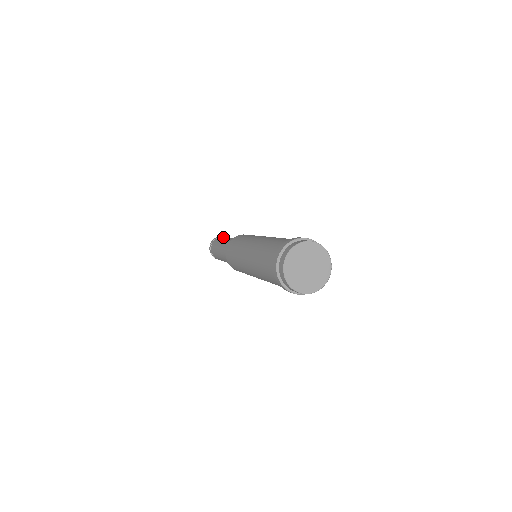
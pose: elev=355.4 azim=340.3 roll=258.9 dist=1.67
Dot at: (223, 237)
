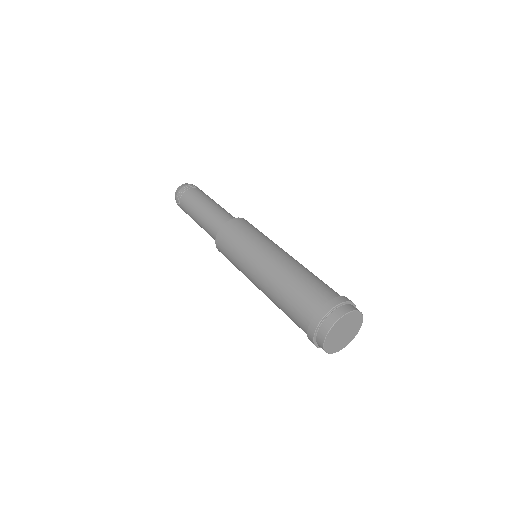
Dot at: (189, 201)
